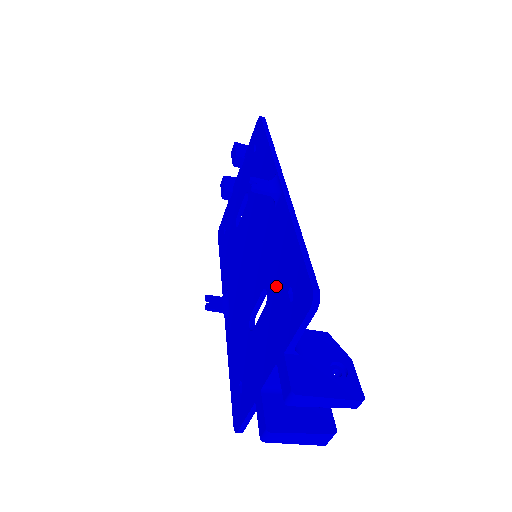
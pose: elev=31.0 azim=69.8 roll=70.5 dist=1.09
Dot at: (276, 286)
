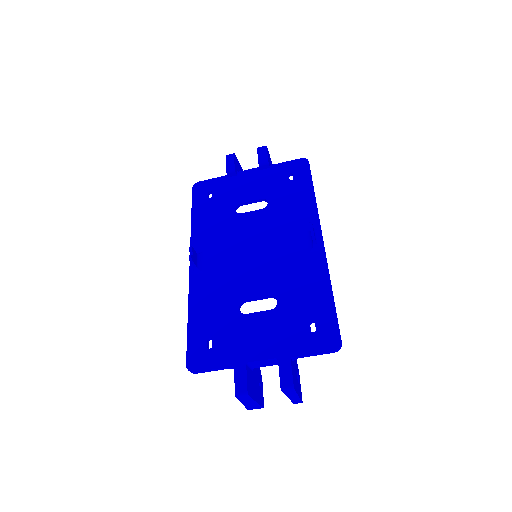
Dot at: (294, 307)
